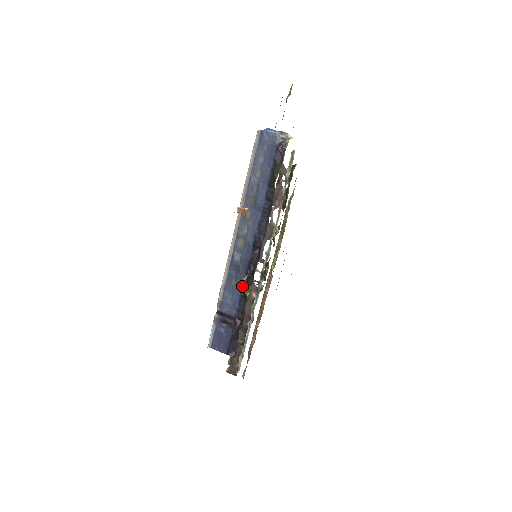
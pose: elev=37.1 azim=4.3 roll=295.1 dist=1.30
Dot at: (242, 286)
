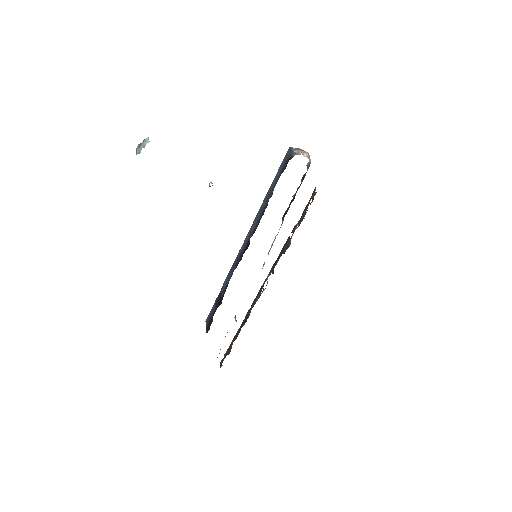
Dot at: occluded
